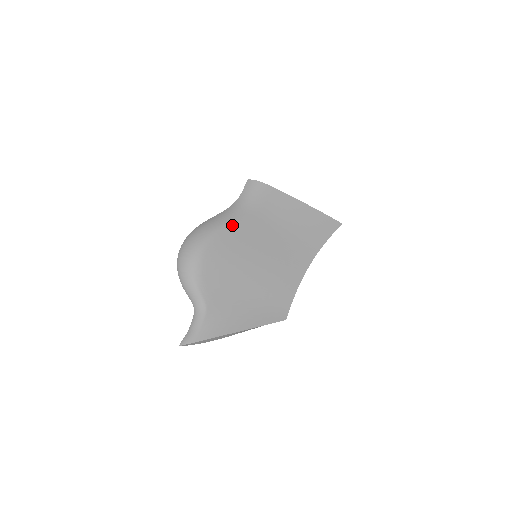
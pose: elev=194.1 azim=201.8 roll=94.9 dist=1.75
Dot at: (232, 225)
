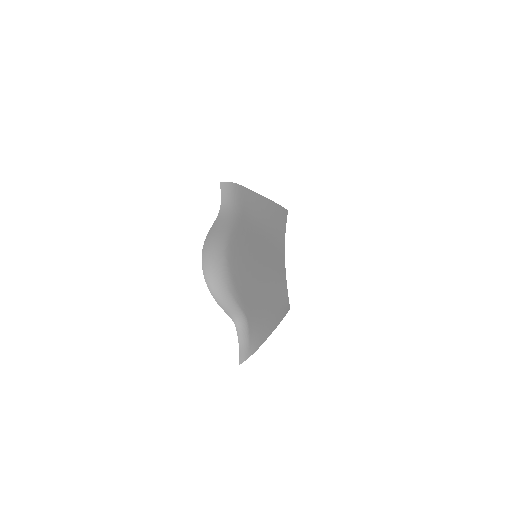
Dot at: (234, 230)
